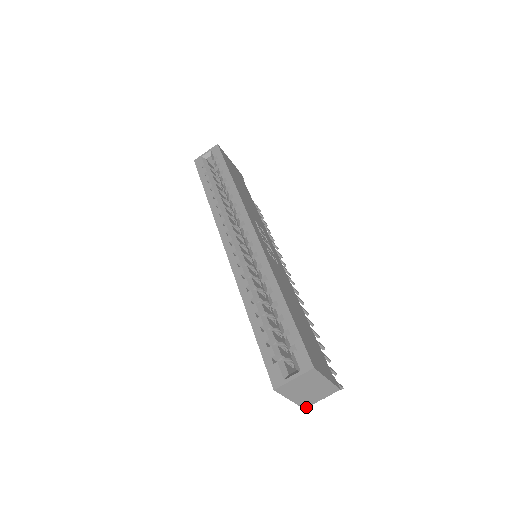
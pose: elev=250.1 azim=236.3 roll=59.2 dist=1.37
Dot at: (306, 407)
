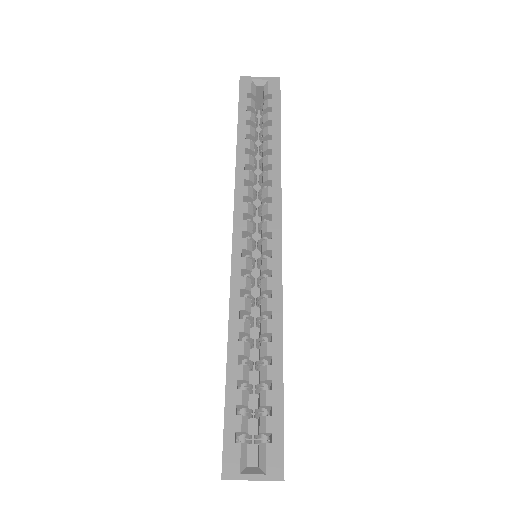
Dot at: occluded
